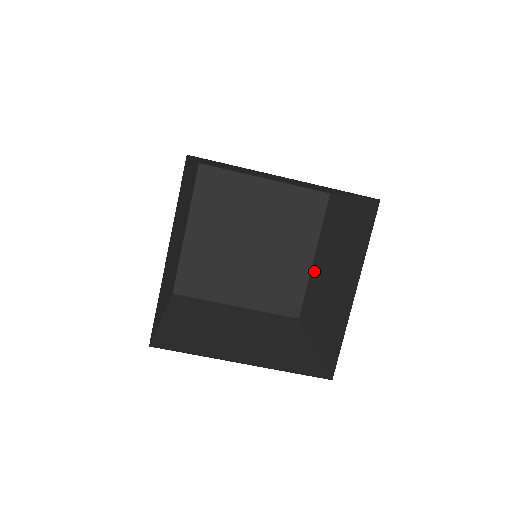
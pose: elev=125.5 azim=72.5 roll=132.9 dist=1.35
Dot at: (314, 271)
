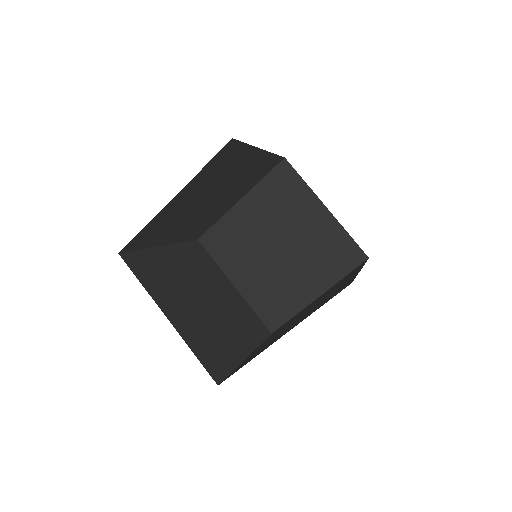
Dot at: (306, 307)
